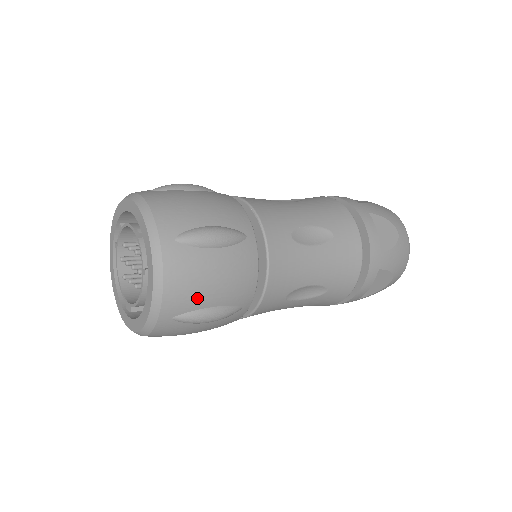
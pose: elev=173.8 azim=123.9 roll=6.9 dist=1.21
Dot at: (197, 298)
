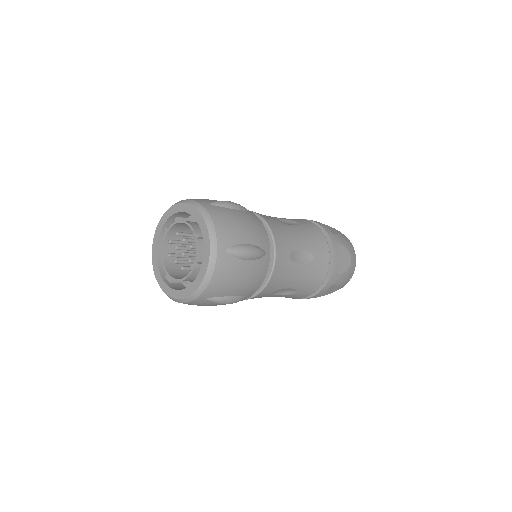
Dot at: (226, 290)
